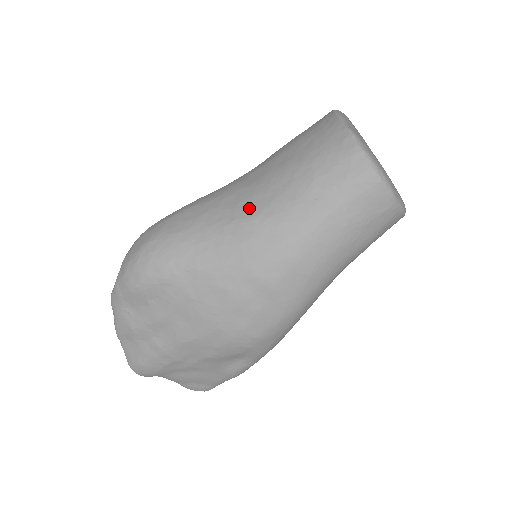
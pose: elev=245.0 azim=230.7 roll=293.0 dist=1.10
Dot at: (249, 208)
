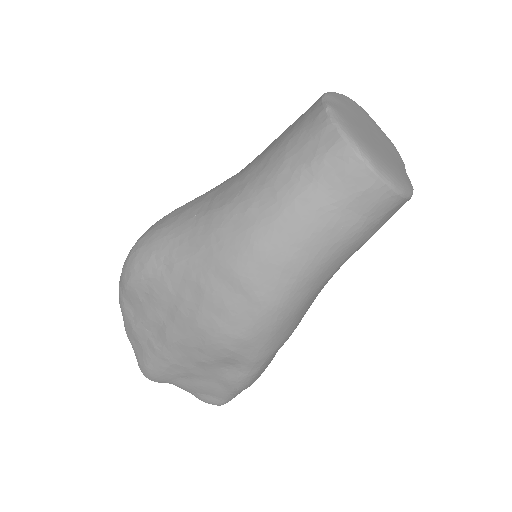
Dot at: (224, 198)
